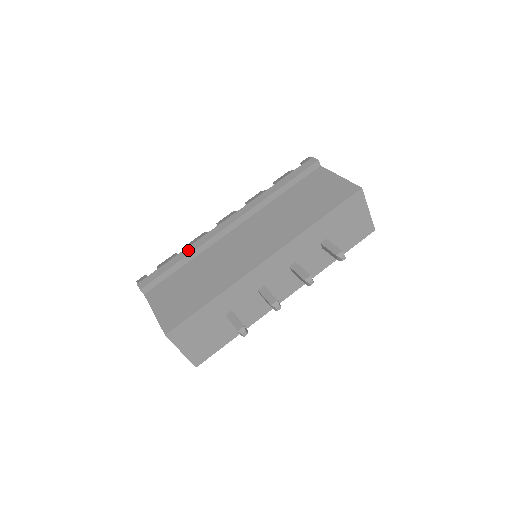
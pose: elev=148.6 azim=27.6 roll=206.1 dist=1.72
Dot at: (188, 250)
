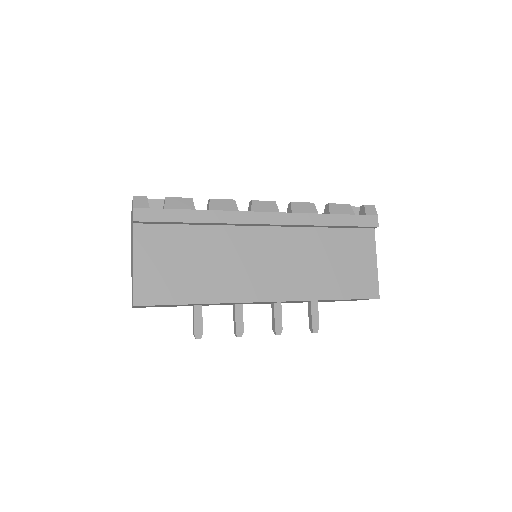
Dot at: (208, 216)
